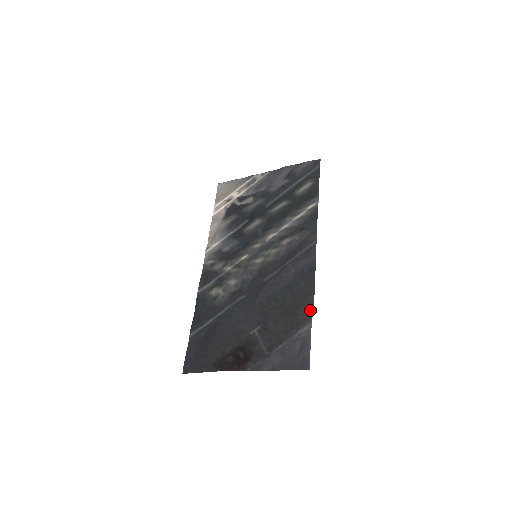
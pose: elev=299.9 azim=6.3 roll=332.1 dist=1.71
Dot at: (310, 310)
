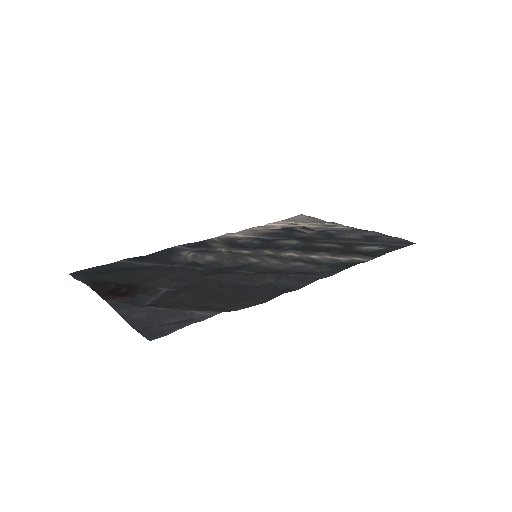
Dot at: (234, 308)
